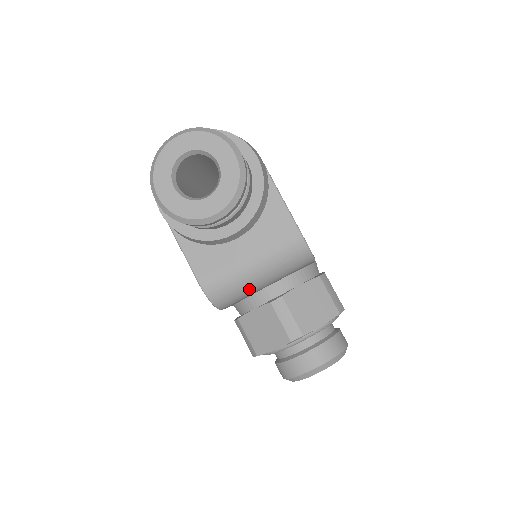
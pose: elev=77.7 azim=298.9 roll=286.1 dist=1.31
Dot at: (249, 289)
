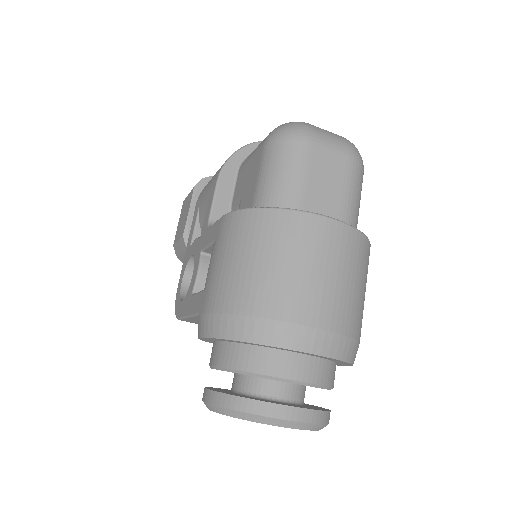
Dot at: occluded
